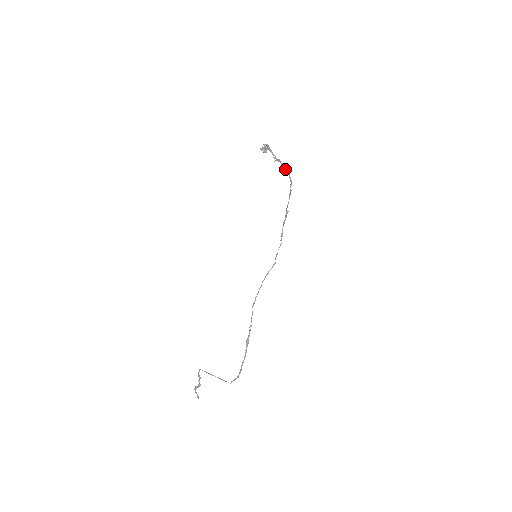
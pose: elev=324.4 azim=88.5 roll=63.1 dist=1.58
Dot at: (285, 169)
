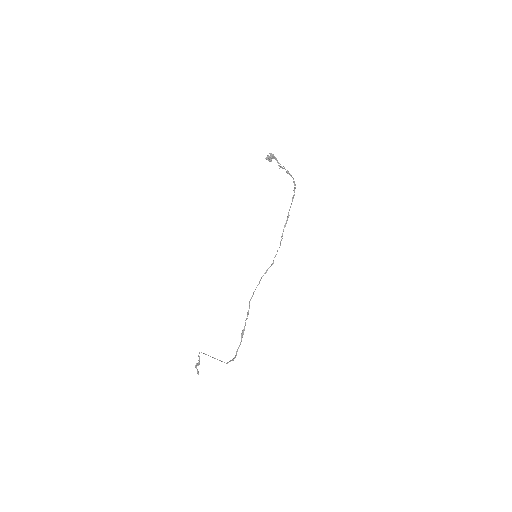
Dot at: (290, 175)
